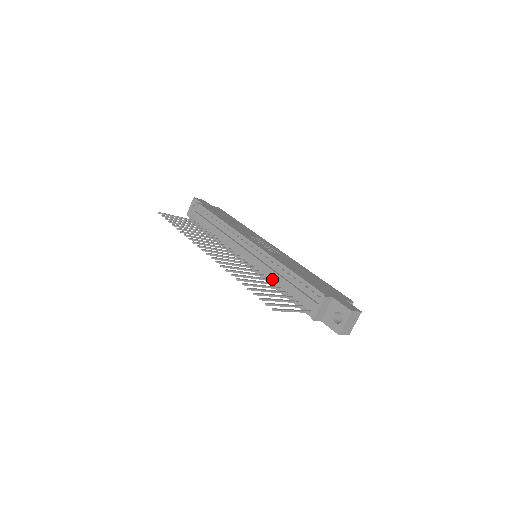
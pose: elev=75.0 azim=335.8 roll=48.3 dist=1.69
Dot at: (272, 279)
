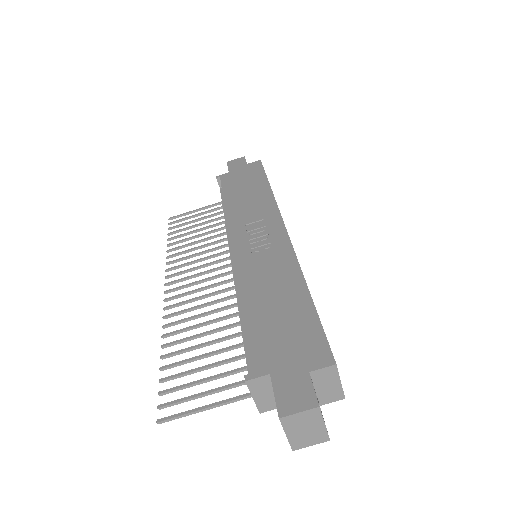
Dot at: occluded
